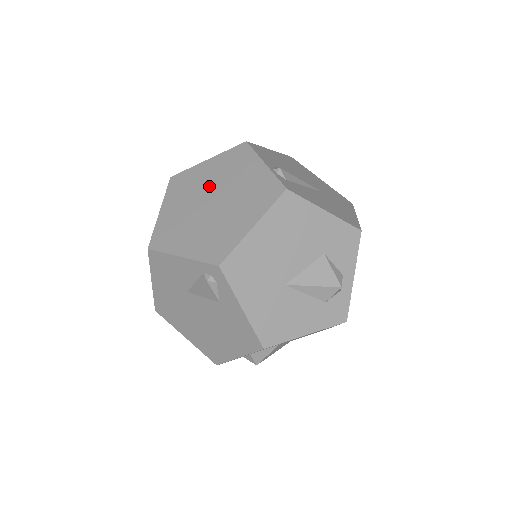
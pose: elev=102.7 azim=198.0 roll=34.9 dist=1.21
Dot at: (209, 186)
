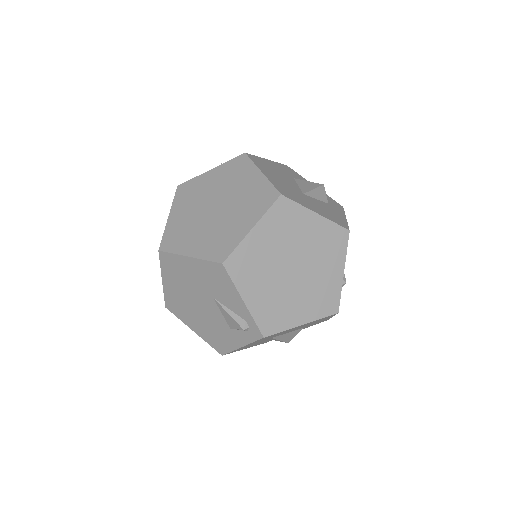
Dot at: (301, 248)
